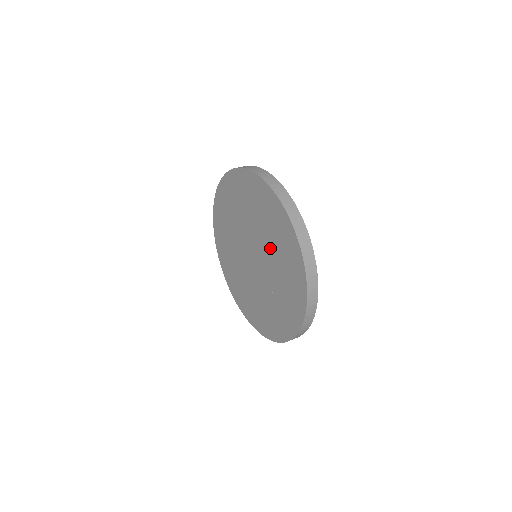
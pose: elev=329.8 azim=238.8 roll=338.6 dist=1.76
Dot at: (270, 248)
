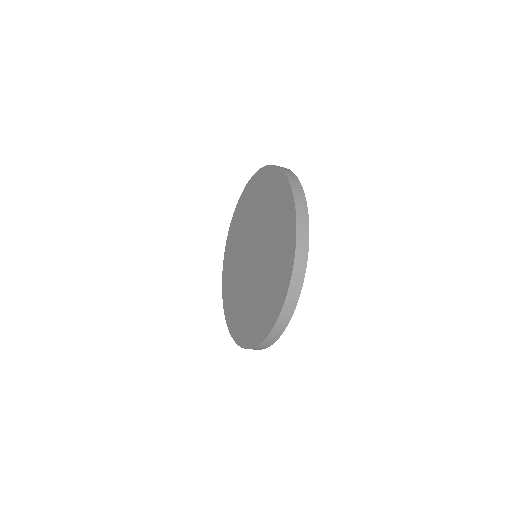
Dot at: (270, 246)
